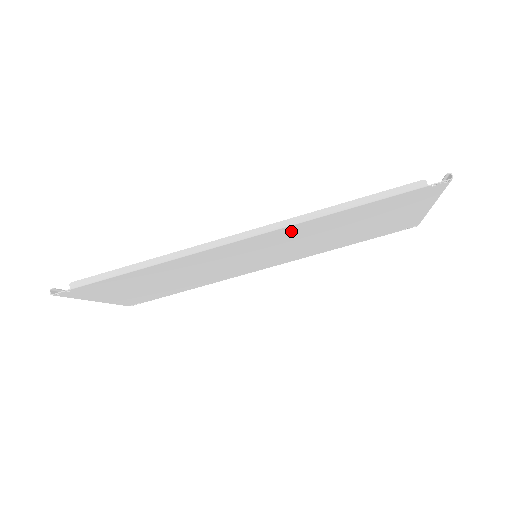
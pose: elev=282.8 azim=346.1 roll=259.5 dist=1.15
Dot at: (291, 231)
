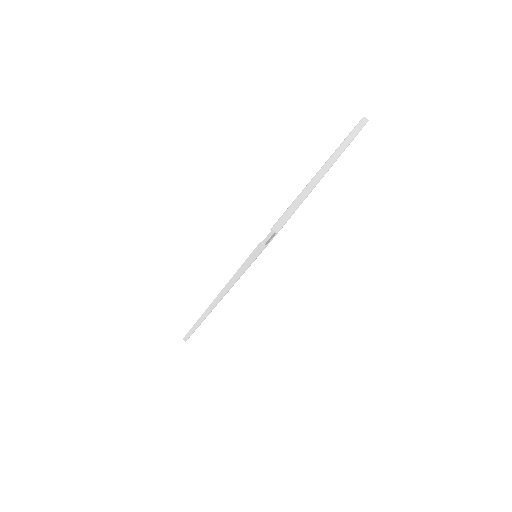
Dot at: occluded
